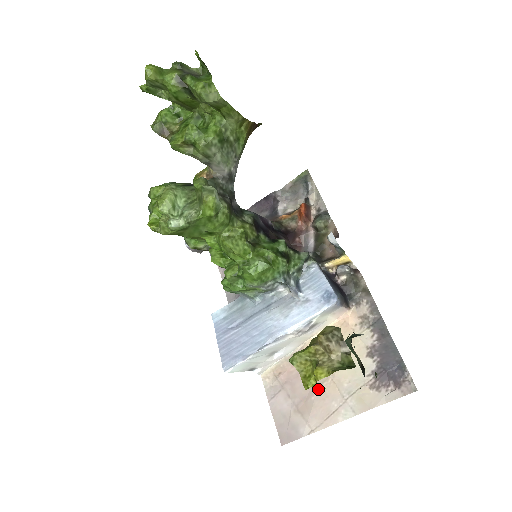
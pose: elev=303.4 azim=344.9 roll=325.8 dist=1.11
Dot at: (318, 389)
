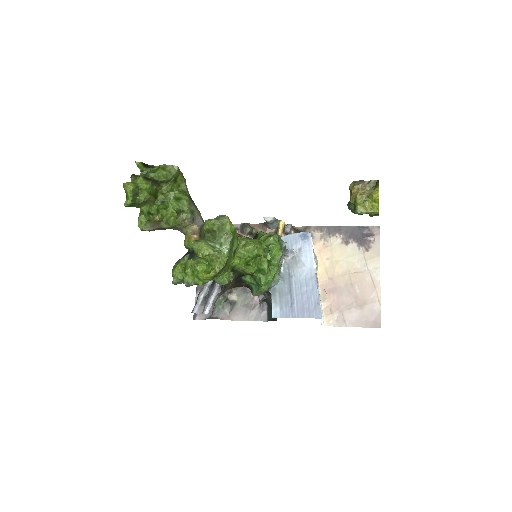
Dot at: (354, 285)
